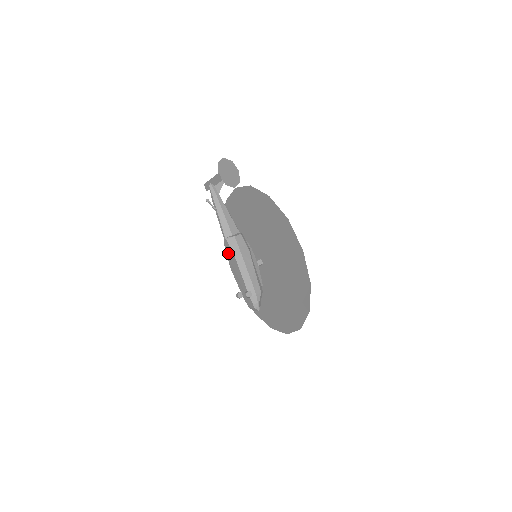
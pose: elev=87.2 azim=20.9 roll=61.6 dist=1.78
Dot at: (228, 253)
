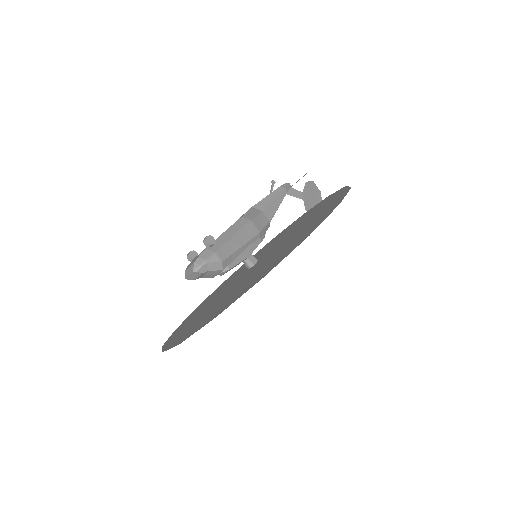
Dot at: occluded
